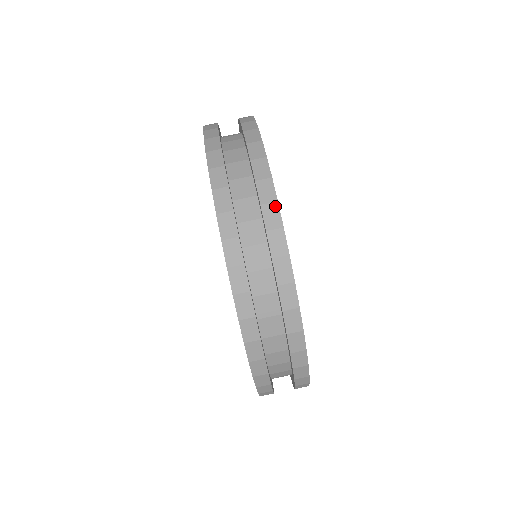
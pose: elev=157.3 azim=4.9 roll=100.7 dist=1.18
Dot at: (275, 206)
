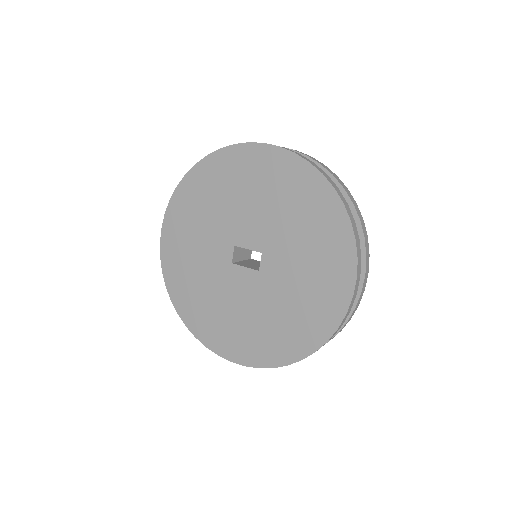
Dot at: (357, 206)
